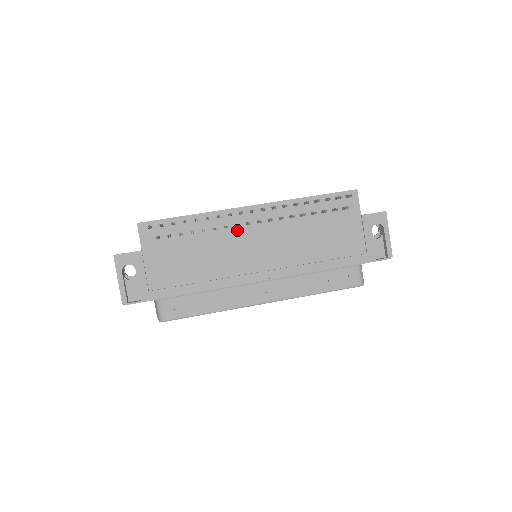
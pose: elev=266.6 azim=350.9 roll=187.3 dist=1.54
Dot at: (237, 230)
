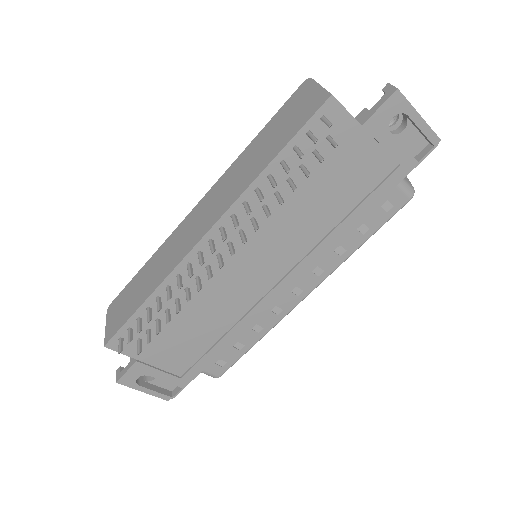
Dot at: (213, 270)
